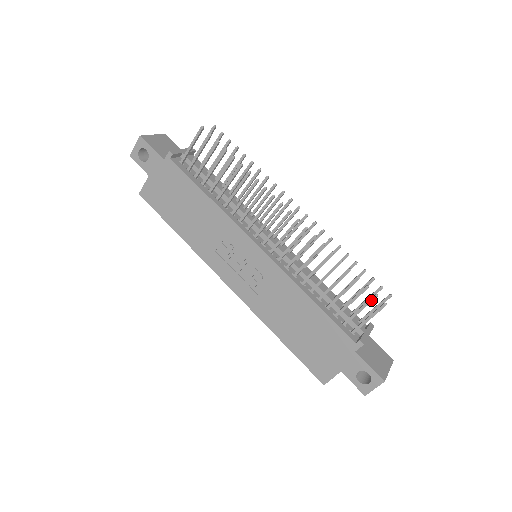
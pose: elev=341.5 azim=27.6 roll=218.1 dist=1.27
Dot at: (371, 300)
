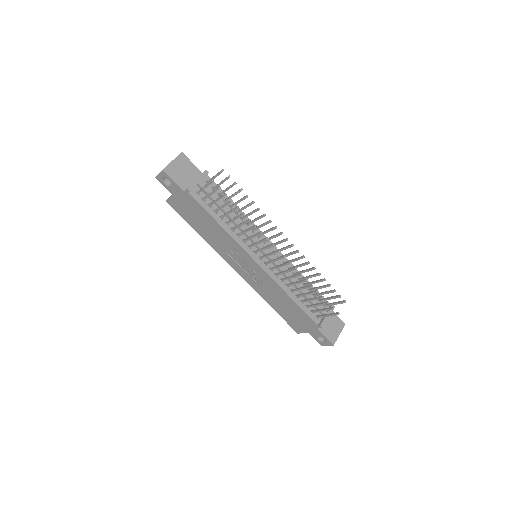
Dot at: (330, 309)
